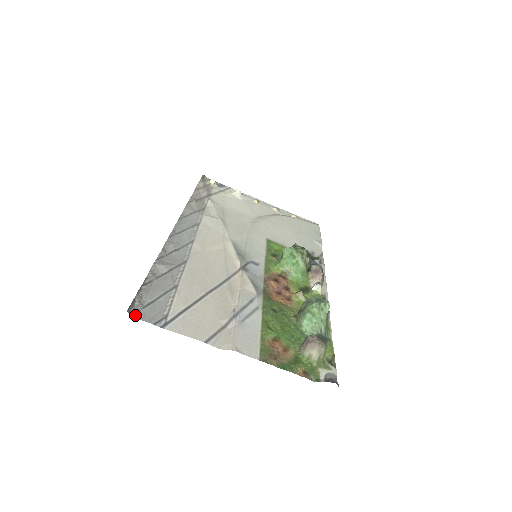
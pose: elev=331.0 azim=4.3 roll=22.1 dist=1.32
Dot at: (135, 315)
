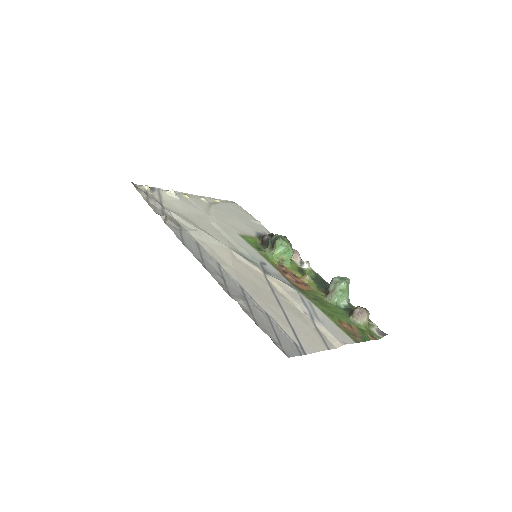
Dot at: (287, 355)
